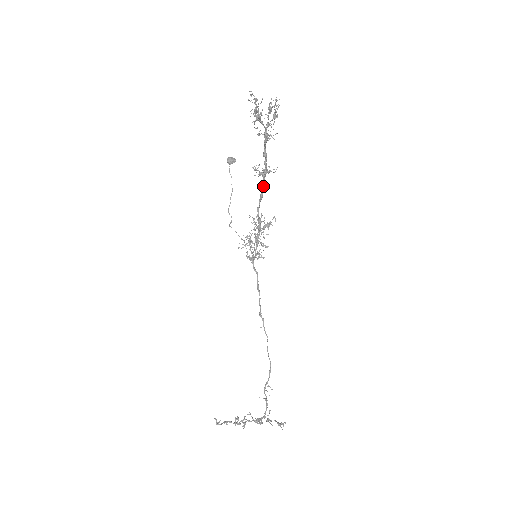
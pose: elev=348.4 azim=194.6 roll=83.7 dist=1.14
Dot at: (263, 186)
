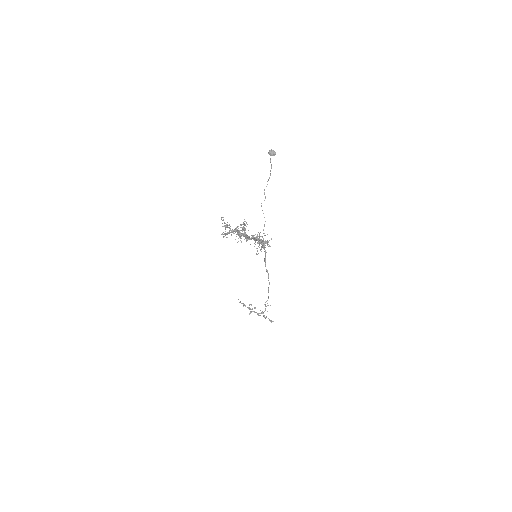
Dot at: (251, 239)
